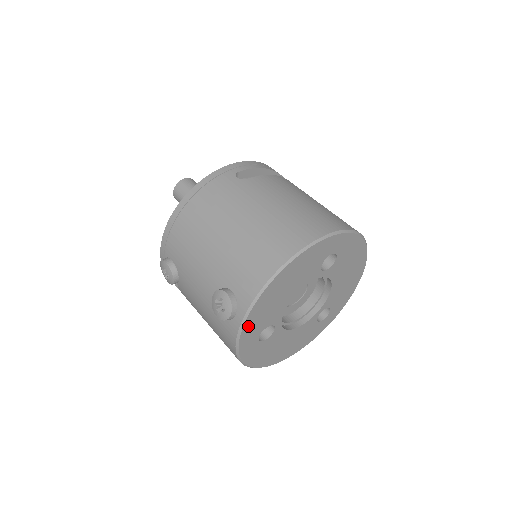
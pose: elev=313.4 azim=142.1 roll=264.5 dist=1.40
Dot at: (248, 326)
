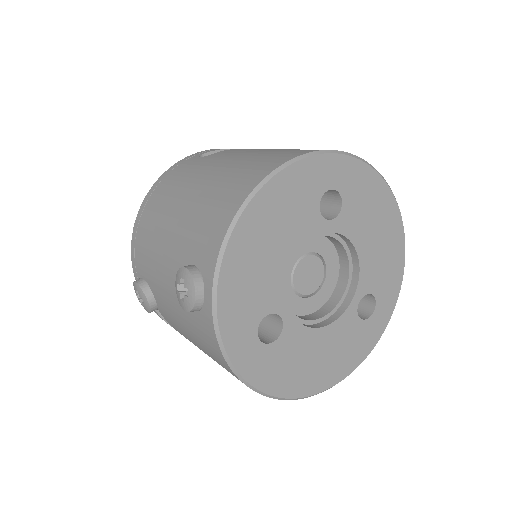
Dot at: (226, 309)
